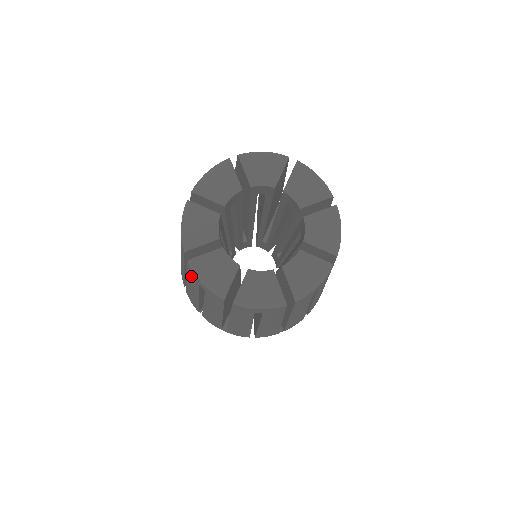
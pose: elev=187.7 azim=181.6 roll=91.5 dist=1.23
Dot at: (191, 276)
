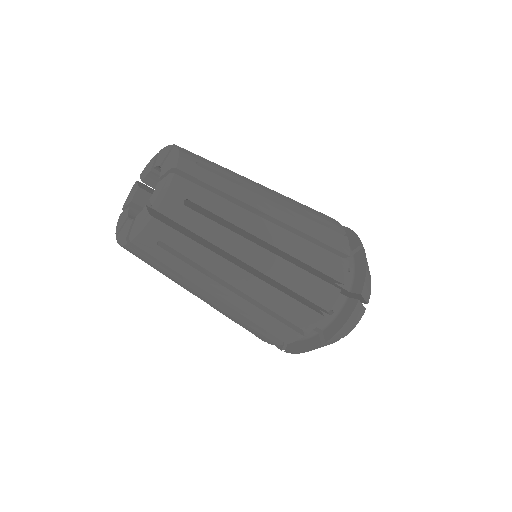
Dot at: (163, 259)
